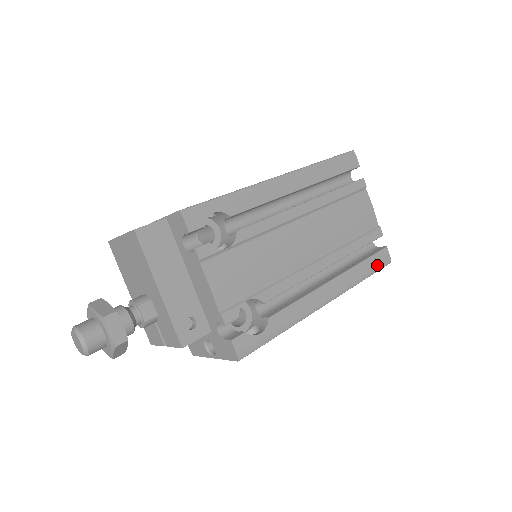
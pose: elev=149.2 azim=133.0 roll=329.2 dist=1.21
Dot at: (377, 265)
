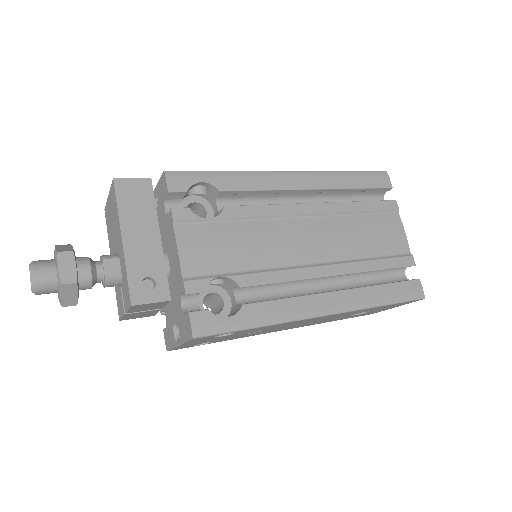
Dot at: (403, 294)
